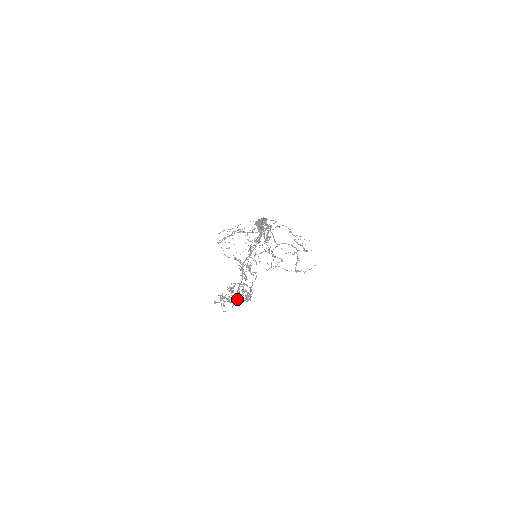
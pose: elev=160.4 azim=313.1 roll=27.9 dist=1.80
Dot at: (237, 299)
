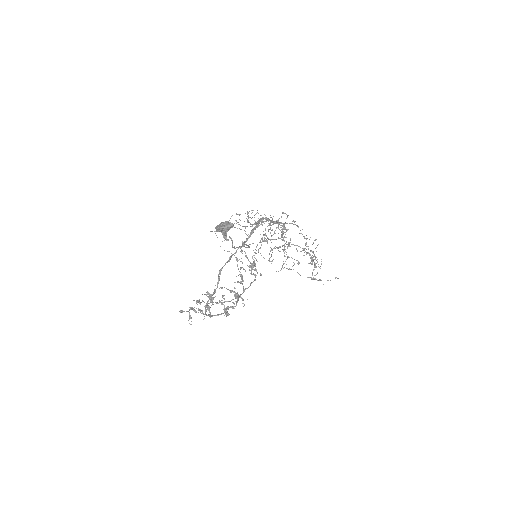
Dot at: (205, 314)
